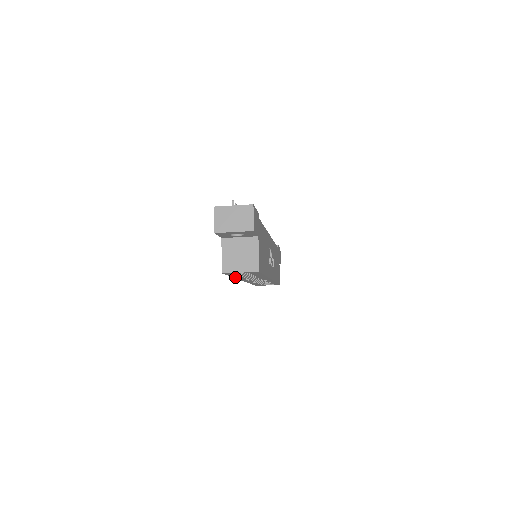
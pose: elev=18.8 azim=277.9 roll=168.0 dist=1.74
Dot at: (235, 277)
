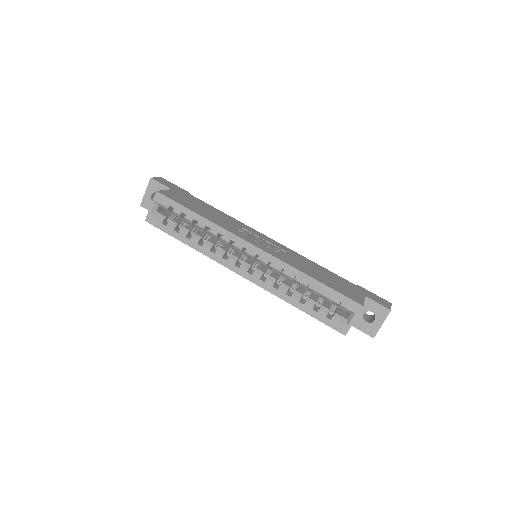
Dot at: (191, 246)
